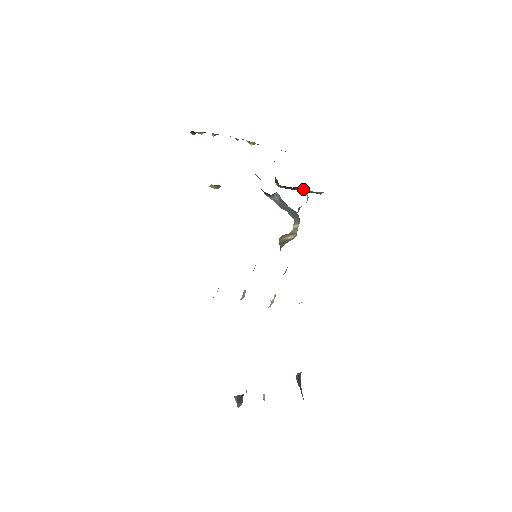
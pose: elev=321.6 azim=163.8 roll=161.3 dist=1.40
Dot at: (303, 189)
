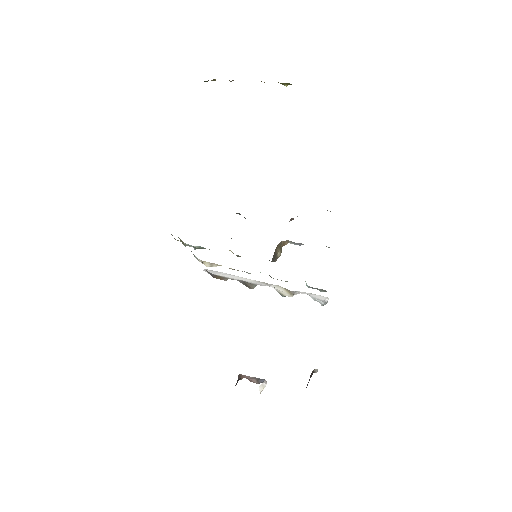
Dot at: occluded
